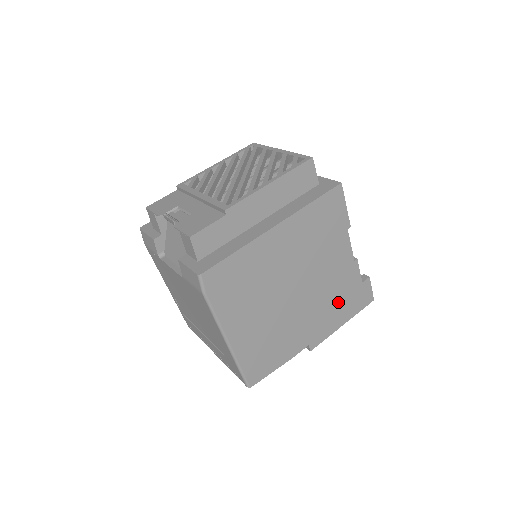
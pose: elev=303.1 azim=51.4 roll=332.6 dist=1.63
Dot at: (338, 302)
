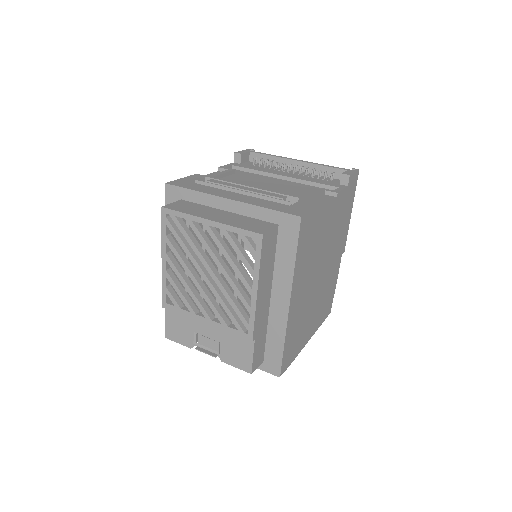
Dot at: (342, 219)
